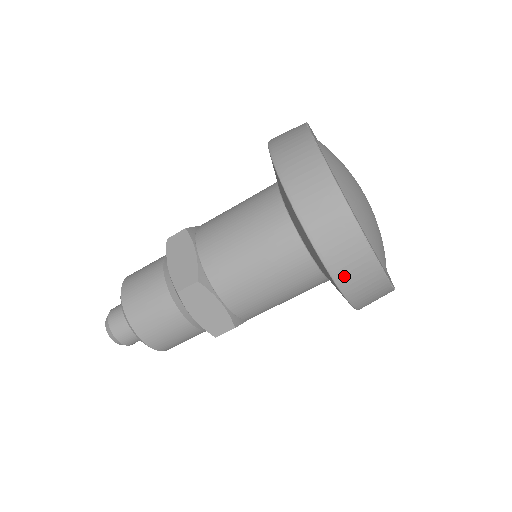
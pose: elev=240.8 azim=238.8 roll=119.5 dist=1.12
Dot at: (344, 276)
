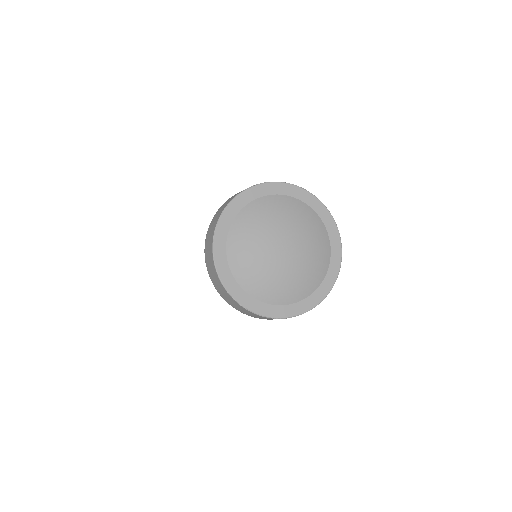
Dot at: (232, 305)
